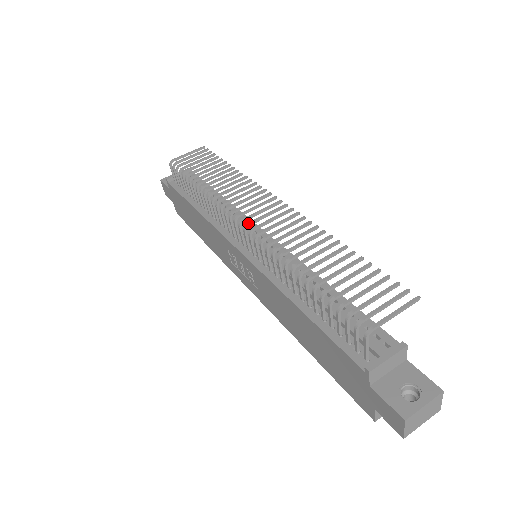
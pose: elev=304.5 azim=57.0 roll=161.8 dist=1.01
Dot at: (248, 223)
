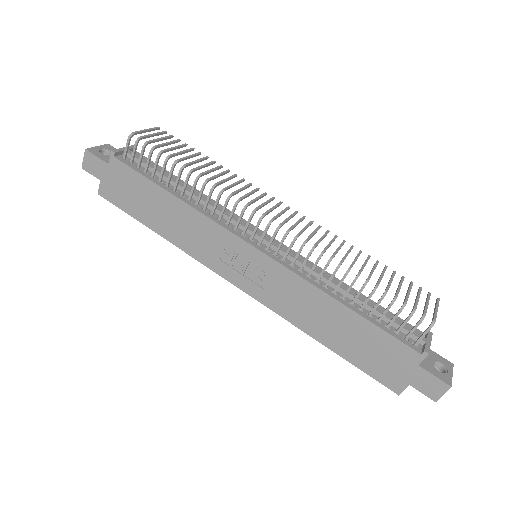
Dot at: (281, 224)
